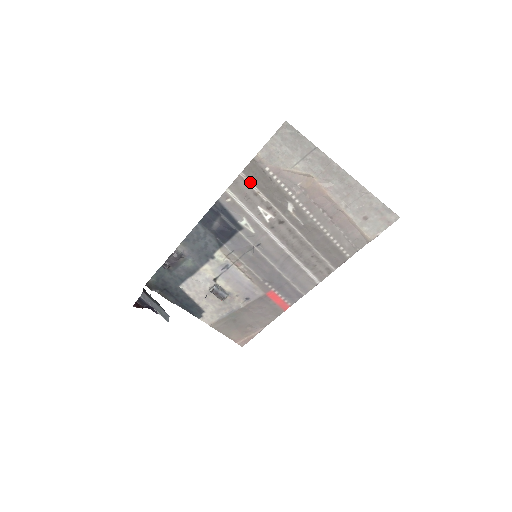
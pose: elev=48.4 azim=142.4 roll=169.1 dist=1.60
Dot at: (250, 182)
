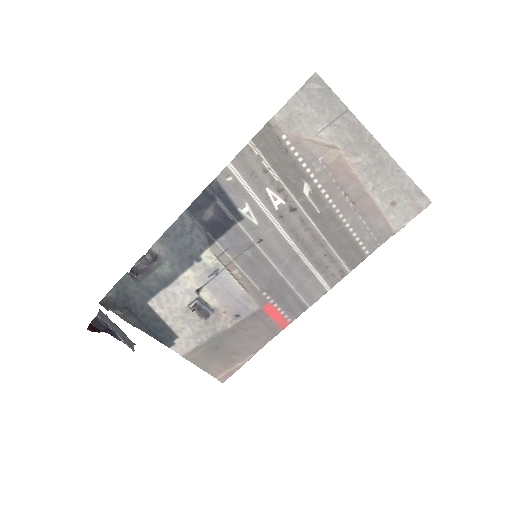
Dot at: (260, 154)
